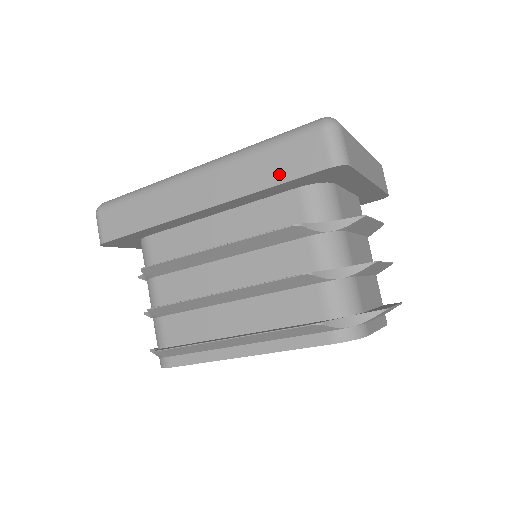
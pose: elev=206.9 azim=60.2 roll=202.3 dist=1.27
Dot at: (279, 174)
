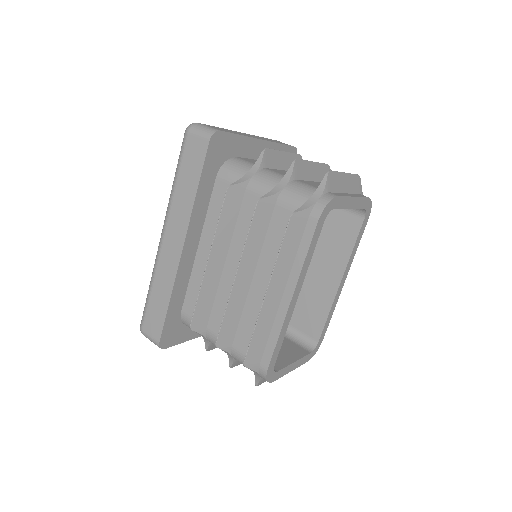
Dot at: (194, 178)
